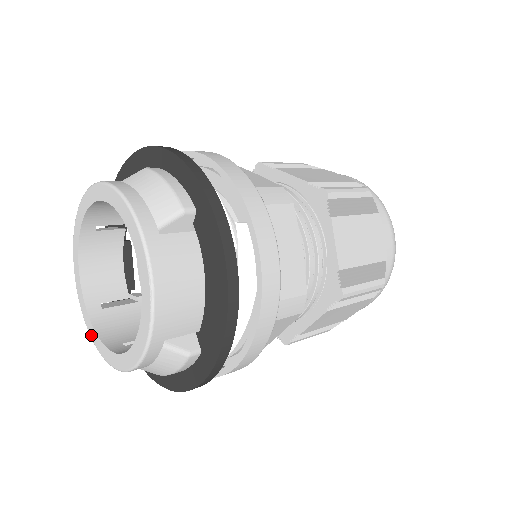
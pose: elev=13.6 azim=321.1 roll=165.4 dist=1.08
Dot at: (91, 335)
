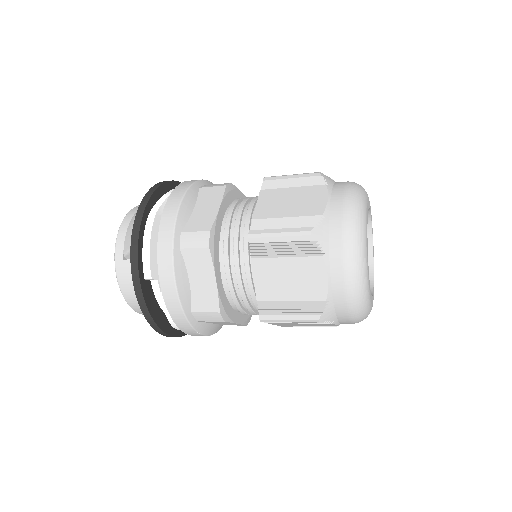
Dot at: occluded
